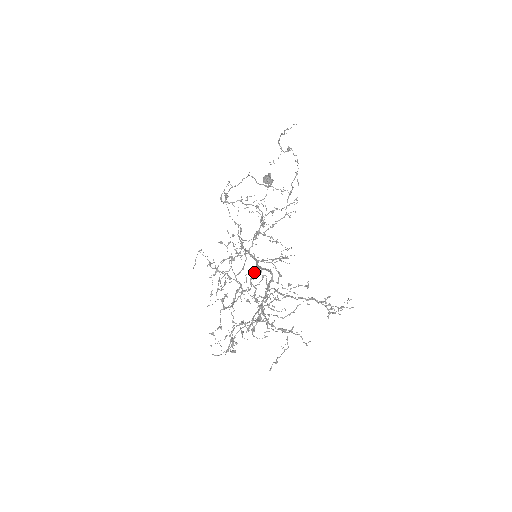
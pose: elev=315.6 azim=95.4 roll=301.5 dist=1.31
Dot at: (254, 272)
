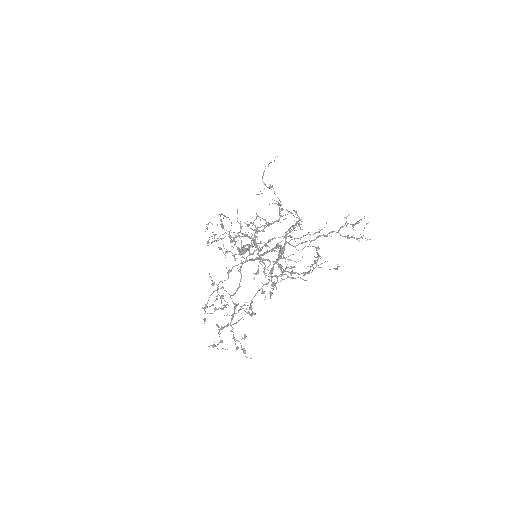
Dot at: occluded
